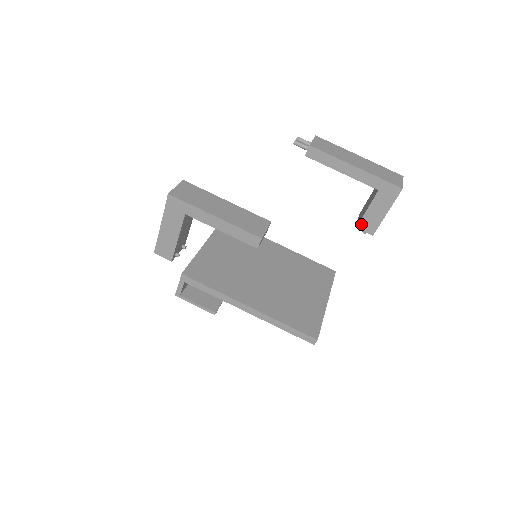
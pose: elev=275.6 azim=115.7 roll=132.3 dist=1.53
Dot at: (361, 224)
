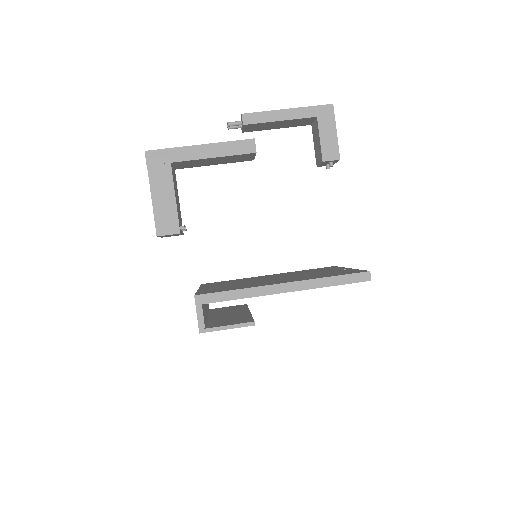
Dot at: (324, 155)
